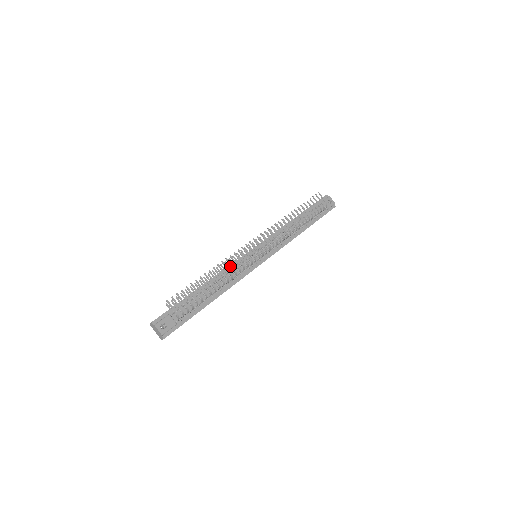
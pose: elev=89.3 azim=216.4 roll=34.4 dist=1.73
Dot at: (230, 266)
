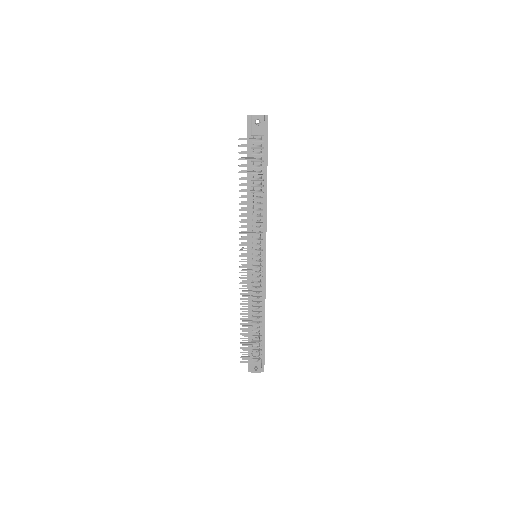
Dot at: (248, 291)
